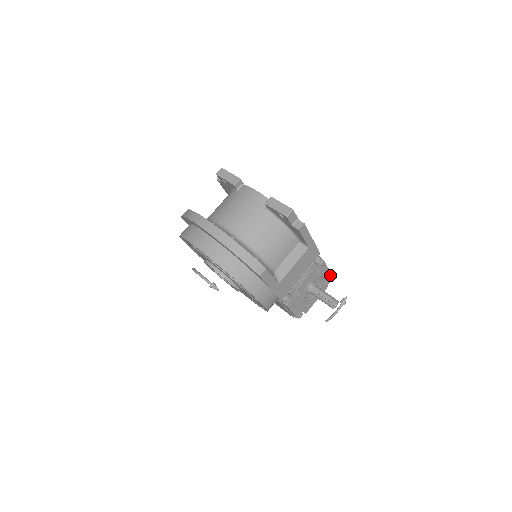
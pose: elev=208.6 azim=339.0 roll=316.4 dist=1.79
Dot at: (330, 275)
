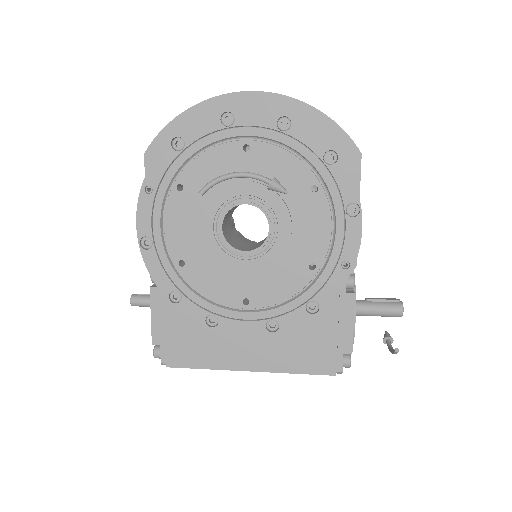
Dot at: occluded
